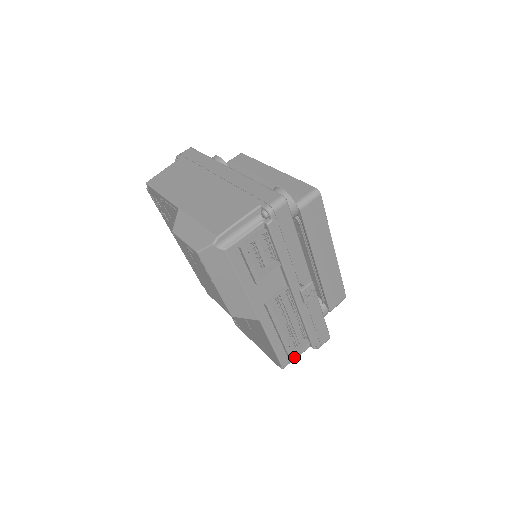
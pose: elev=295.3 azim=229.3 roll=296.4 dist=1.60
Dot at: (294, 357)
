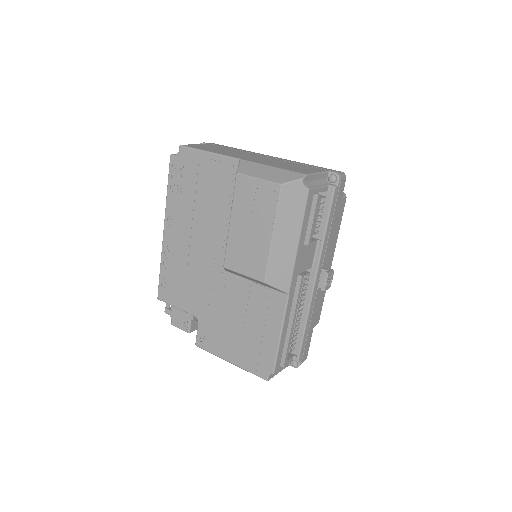
Dot at: (282, 367)
